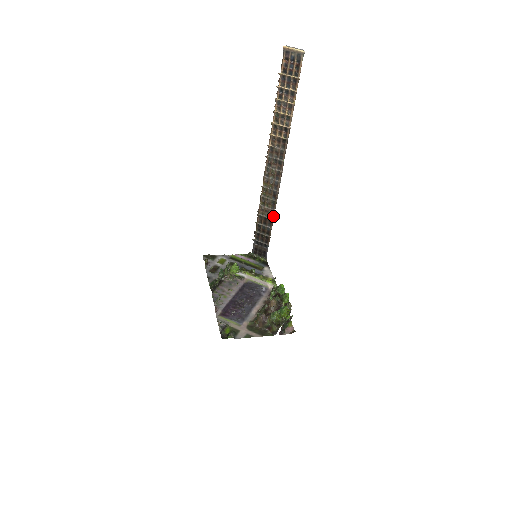
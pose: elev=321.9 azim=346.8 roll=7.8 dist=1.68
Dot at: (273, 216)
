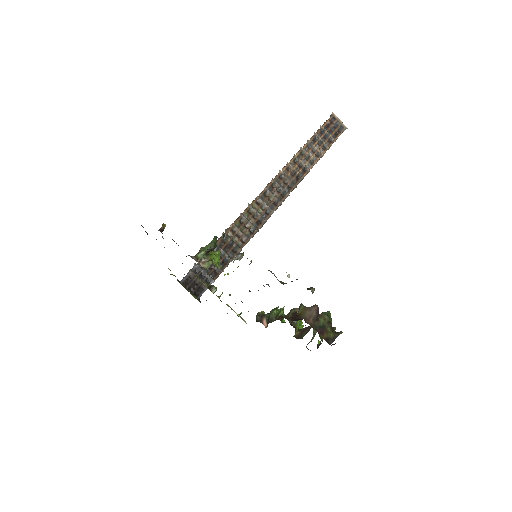
Dot at: (243, 246)
